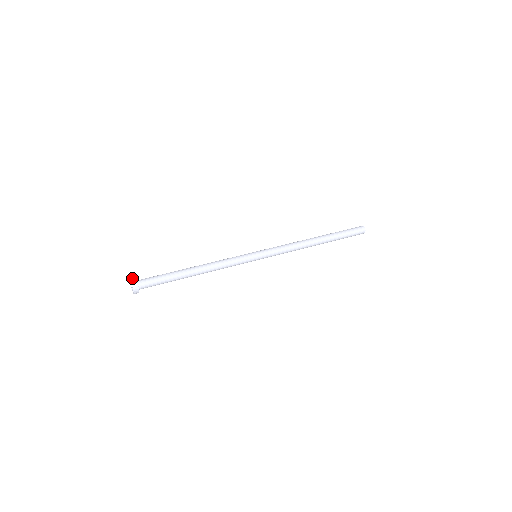
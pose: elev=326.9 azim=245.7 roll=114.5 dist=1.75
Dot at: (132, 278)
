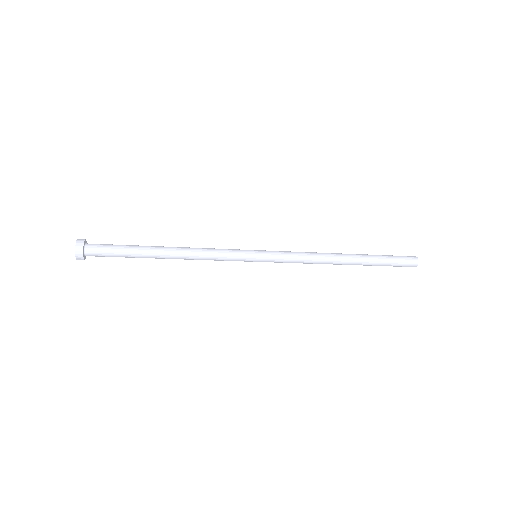
Dot at: occluded
